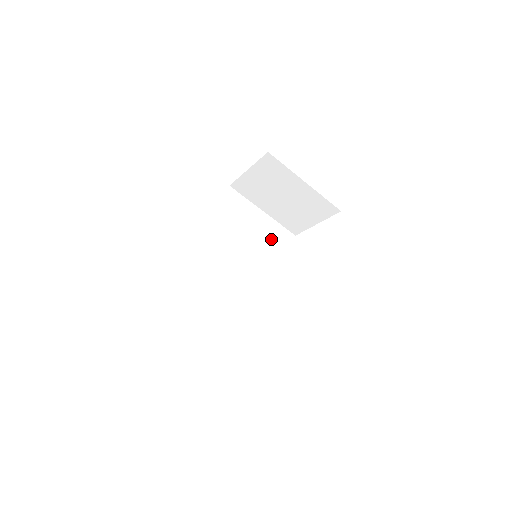
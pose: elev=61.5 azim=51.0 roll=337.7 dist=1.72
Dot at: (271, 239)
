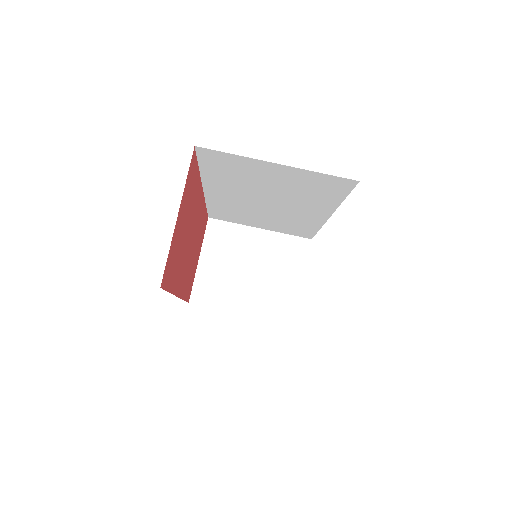
Dot at: occluded
